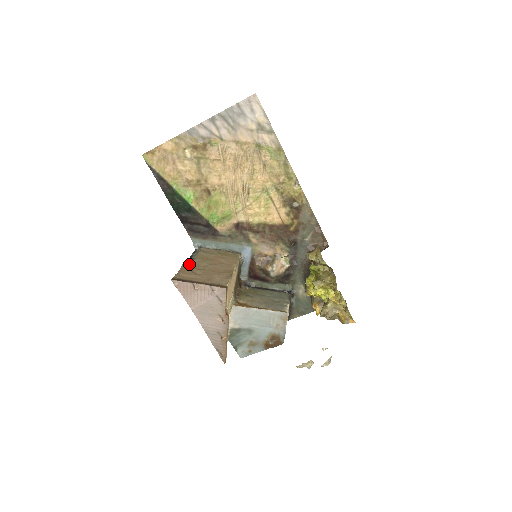
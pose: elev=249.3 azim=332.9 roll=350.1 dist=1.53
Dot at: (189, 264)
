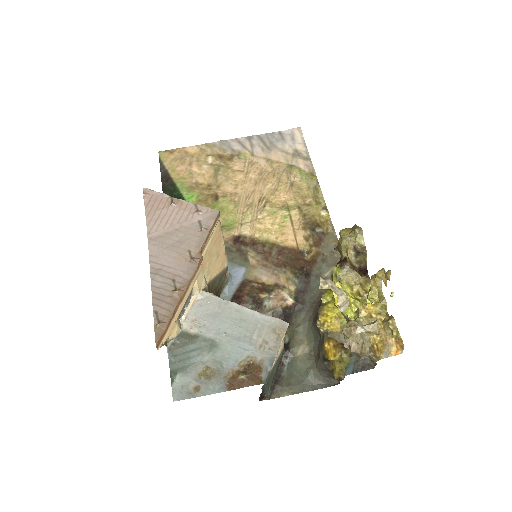
Dot at: occluded
